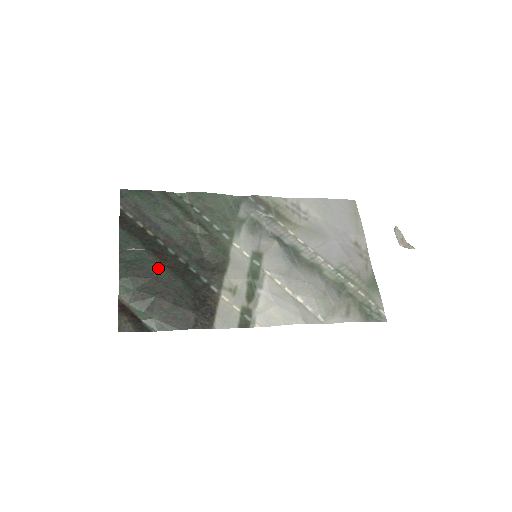
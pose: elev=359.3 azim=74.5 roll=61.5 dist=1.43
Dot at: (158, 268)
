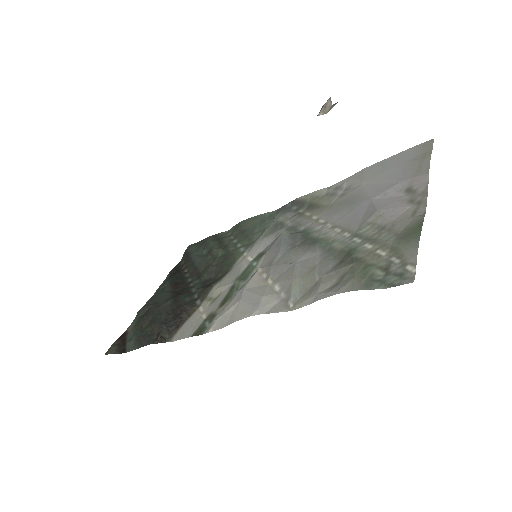
Dot at: (166, 295)
